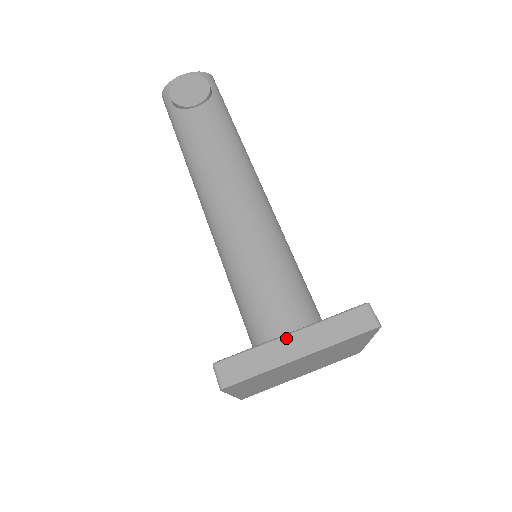
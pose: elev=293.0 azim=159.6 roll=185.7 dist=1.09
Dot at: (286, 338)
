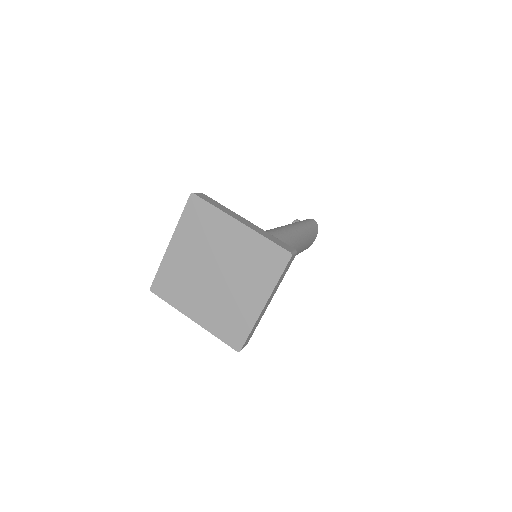
Dot at: occluded
